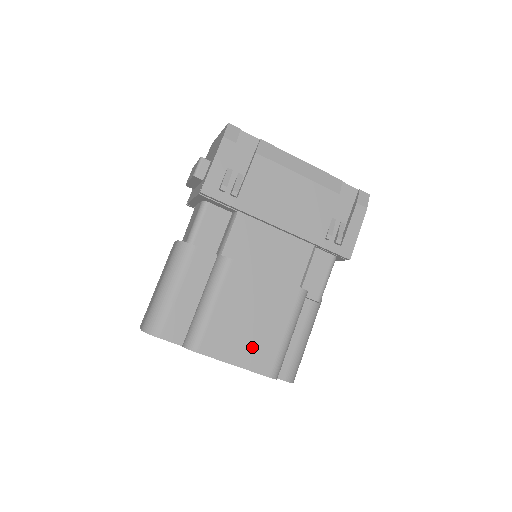
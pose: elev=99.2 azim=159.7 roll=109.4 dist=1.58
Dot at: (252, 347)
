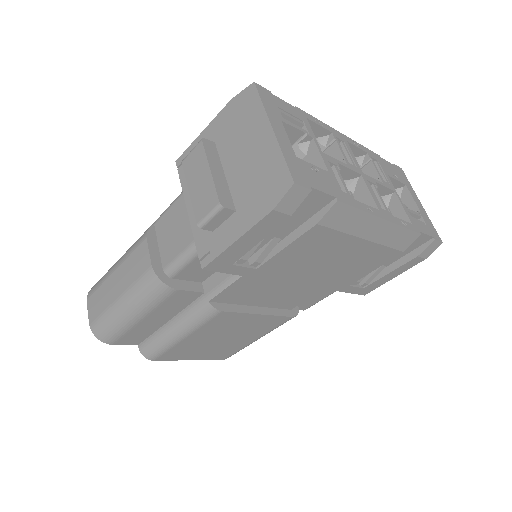
Dot at: (215, 351)
